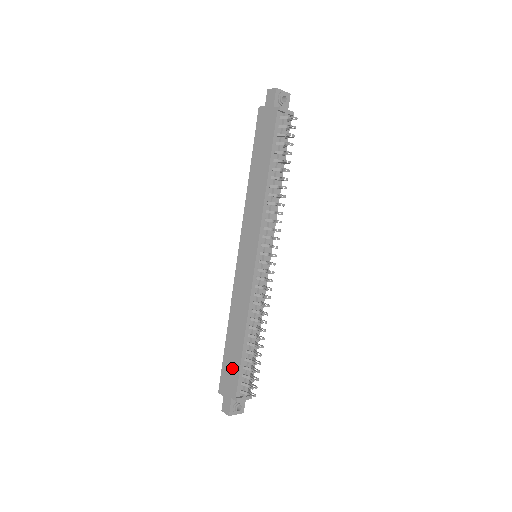
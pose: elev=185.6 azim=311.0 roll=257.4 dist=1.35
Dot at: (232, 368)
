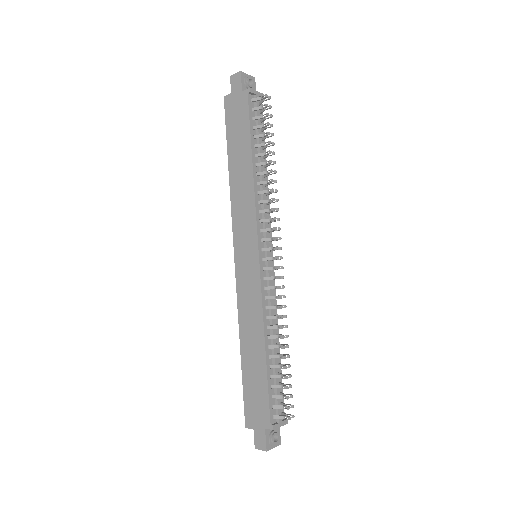
Dot at: (257, 392)
